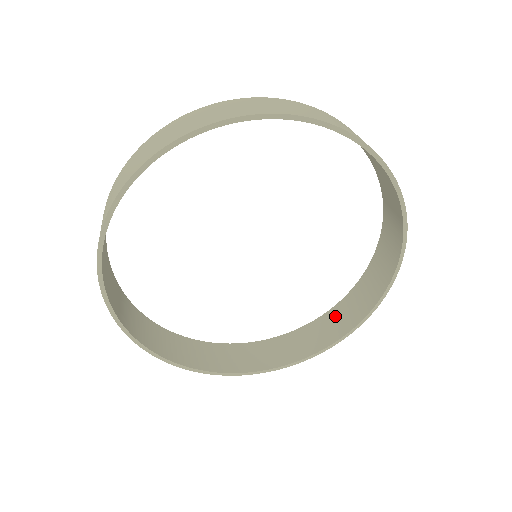
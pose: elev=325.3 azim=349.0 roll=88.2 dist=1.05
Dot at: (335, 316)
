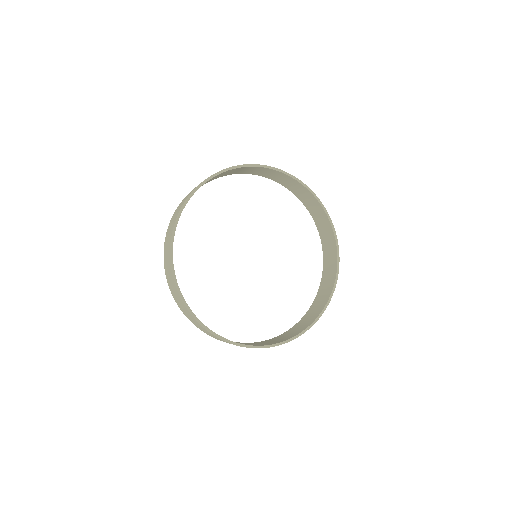
Dot at: (293, 329)
